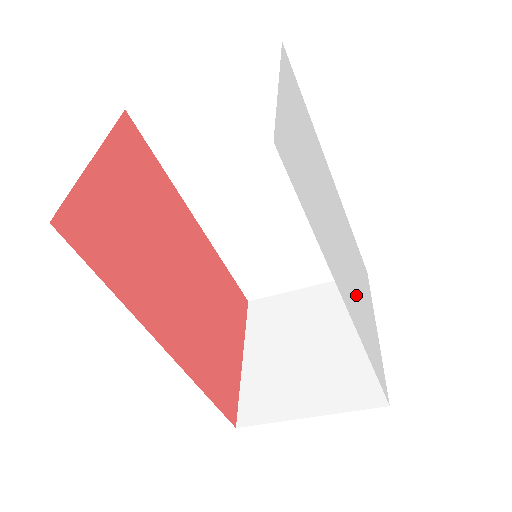
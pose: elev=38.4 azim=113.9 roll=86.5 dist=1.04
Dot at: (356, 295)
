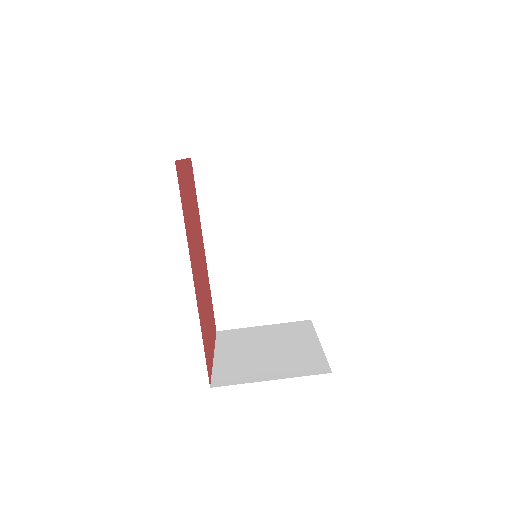
Dot at: occluded
